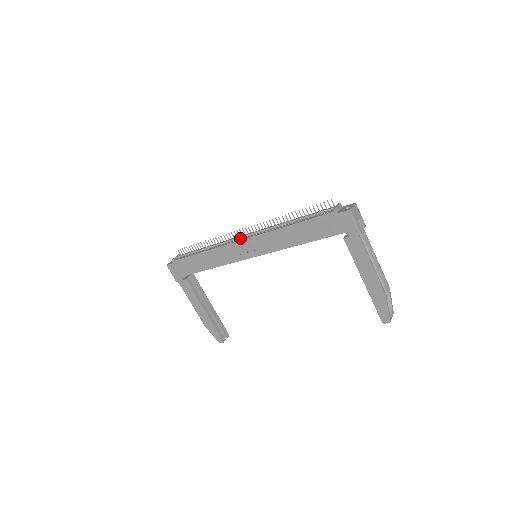
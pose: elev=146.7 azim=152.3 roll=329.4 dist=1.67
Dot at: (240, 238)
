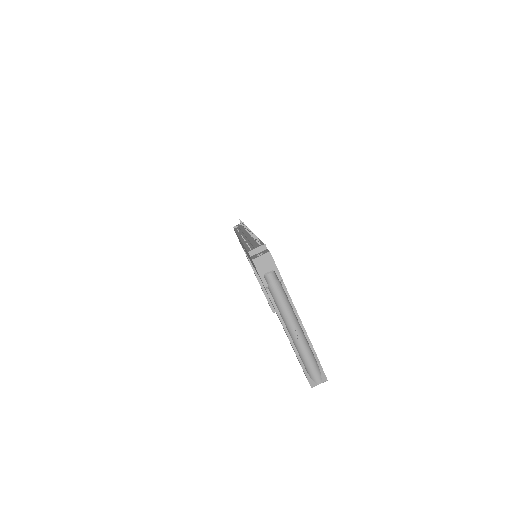
Dot at: occluded
